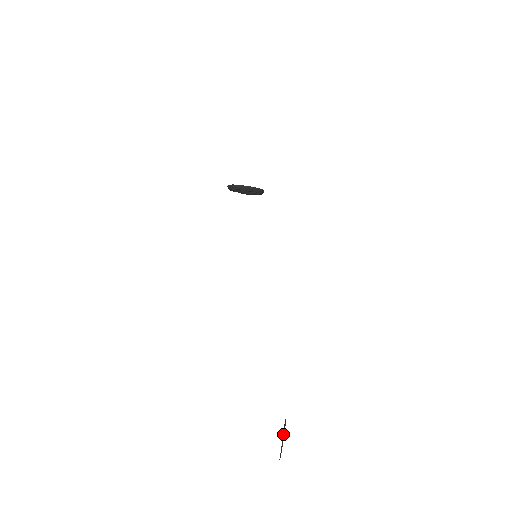
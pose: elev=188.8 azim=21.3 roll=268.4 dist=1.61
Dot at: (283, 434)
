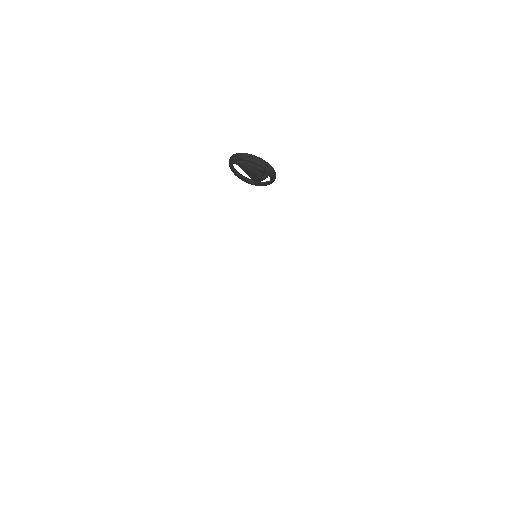
Dot at: out of frame
